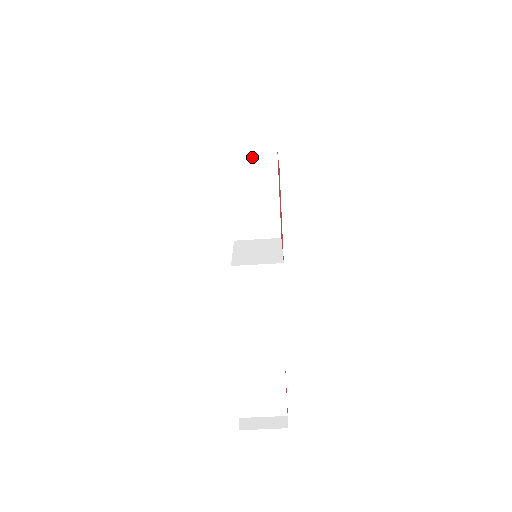
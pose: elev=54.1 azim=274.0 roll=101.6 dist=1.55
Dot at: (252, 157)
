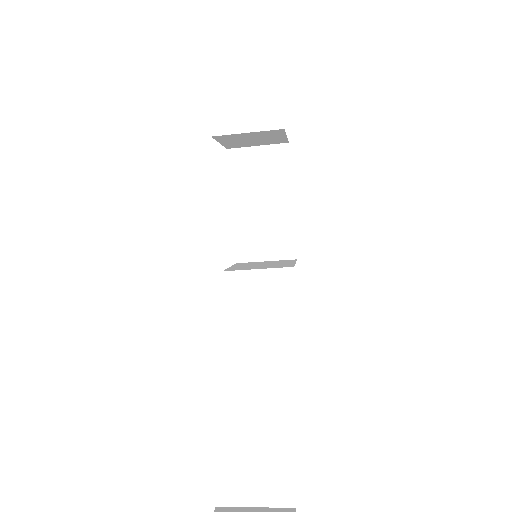
Dot at: (259, 151)
